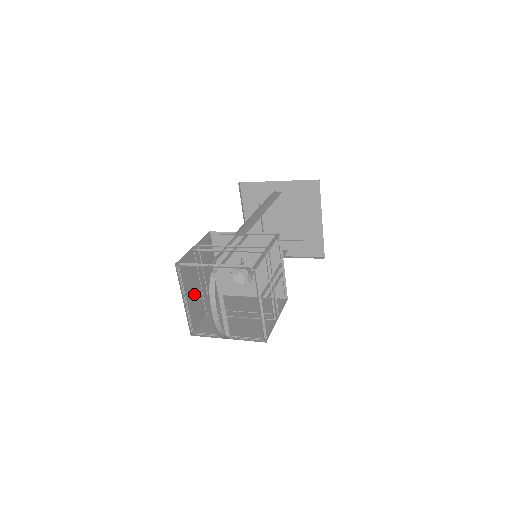
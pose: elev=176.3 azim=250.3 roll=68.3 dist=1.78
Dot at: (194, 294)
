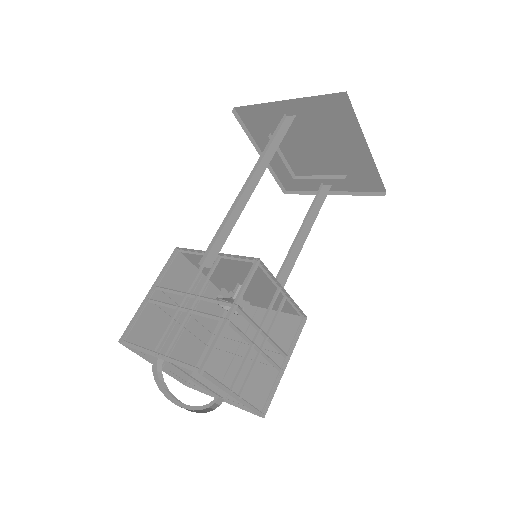
Dot at: occluded
